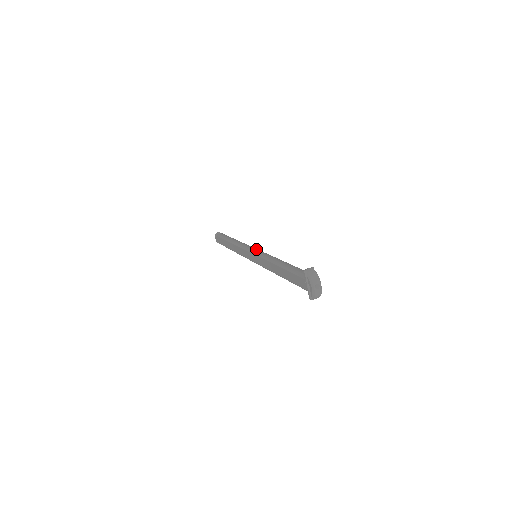
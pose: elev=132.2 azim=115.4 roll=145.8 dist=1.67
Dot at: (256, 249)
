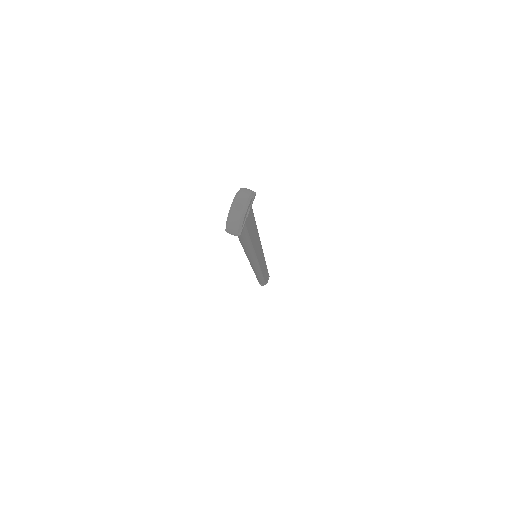
Dot at: occluded
